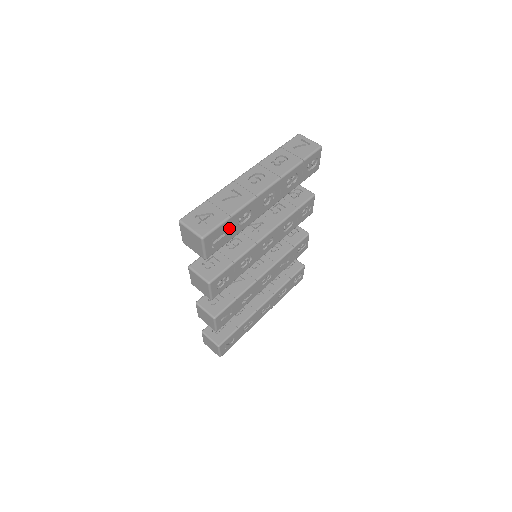
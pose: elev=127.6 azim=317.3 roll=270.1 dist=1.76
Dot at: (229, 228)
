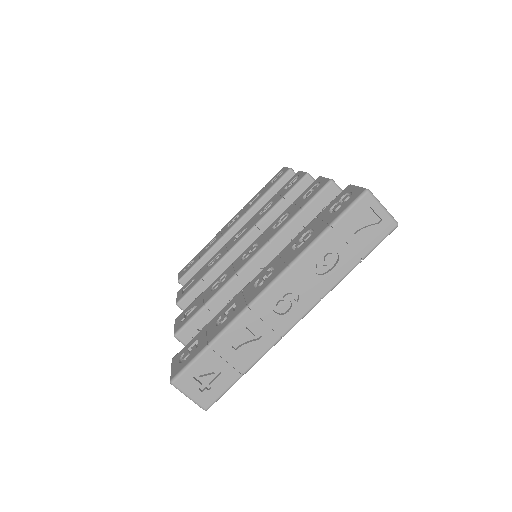
Dot at: occluded
